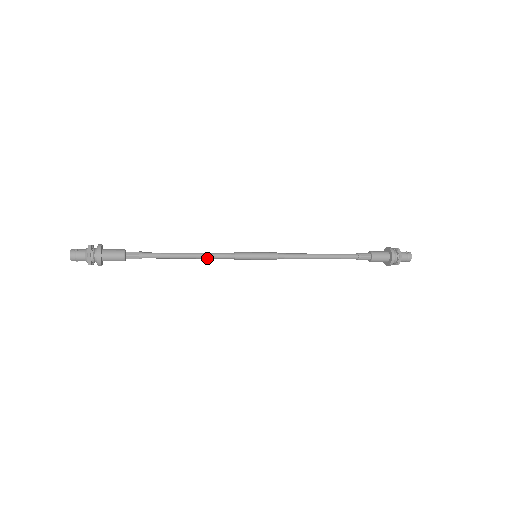
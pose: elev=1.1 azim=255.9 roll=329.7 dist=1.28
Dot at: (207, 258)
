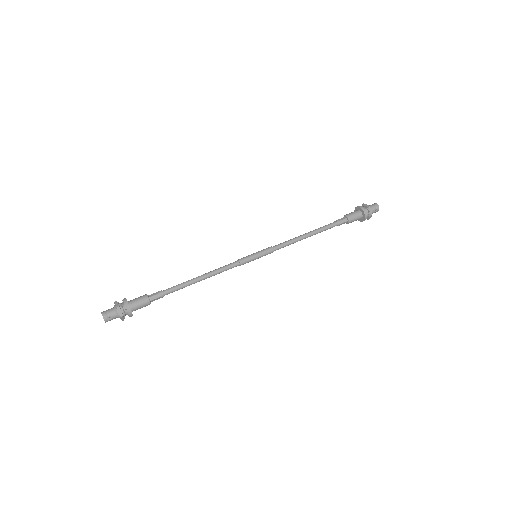
Dot at: (216, 273)
